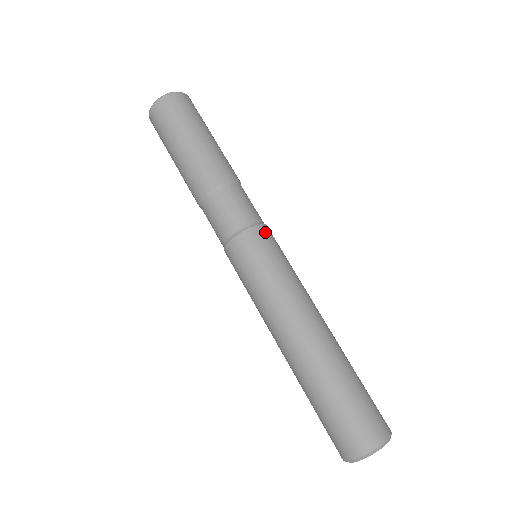
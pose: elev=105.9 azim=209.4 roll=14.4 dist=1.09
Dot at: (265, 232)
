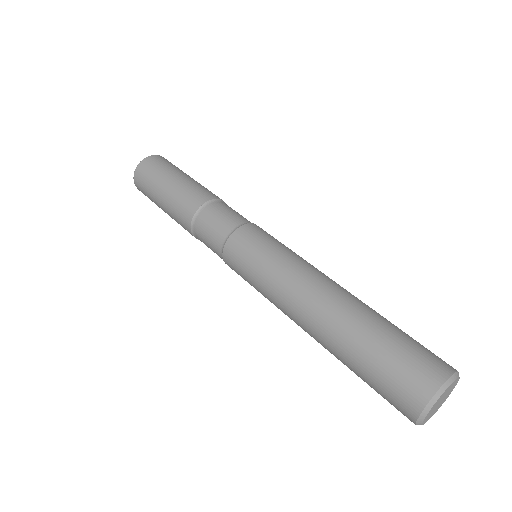
Dot at: (244, 233)
